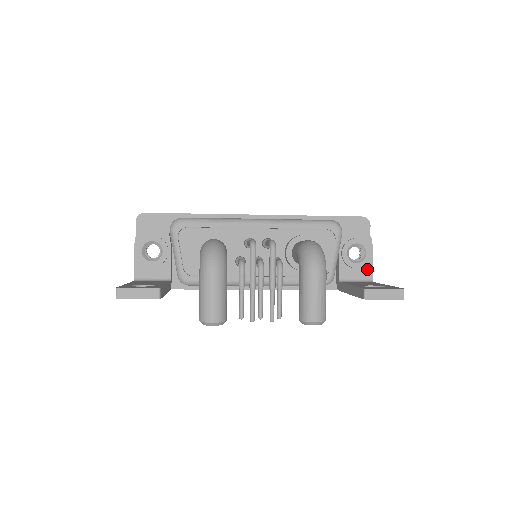
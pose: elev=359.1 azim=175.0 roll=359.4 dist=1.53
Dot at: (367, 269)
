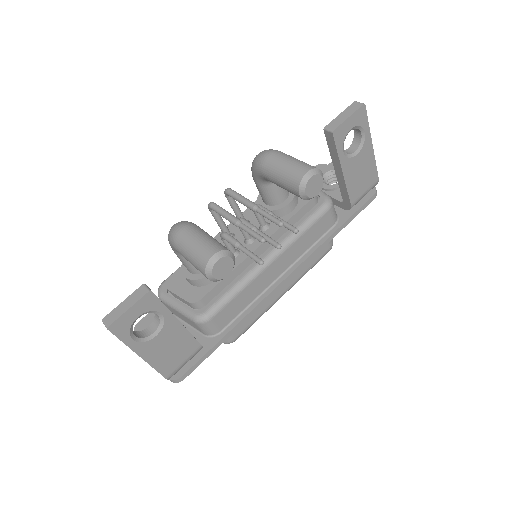
Dot at: occluded
